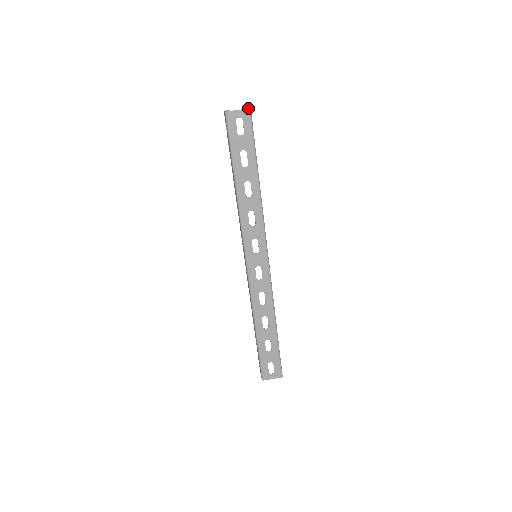
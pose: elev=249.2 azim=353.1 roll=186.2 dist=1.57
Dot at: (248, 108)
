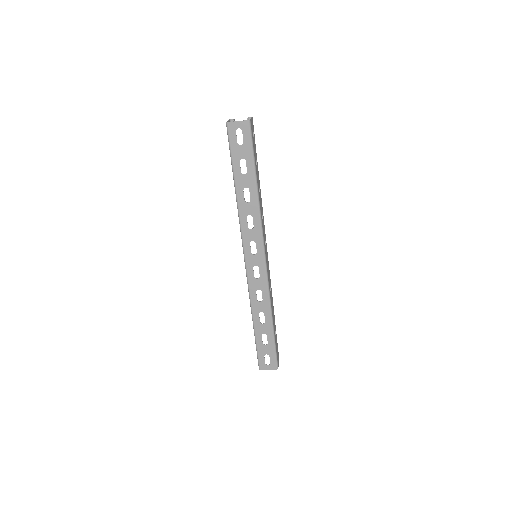
Dot at: (247, 120)
